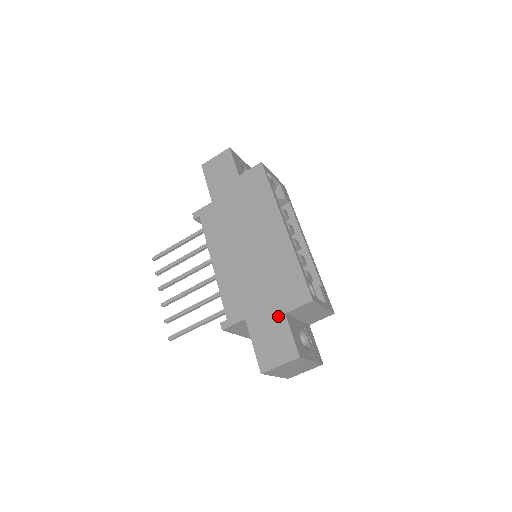
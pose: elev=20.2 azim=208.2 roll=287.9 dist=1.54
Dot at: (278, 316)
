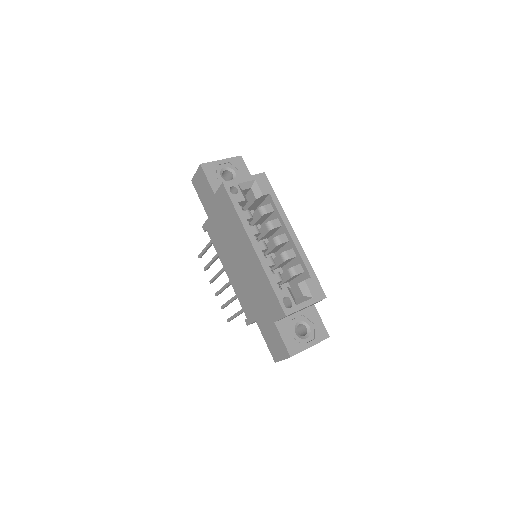
Dot at: (271, 323)
